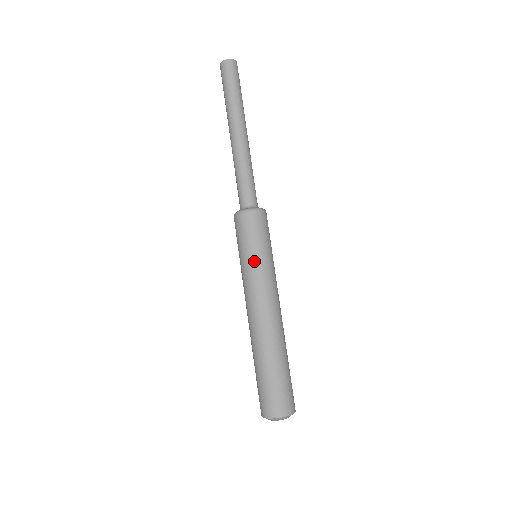
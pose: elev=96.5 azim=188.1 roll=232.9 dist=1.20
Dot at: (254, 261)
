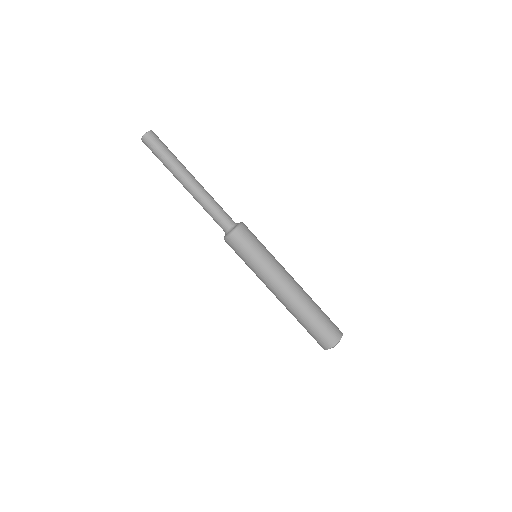
Dot at: (260, 261)
